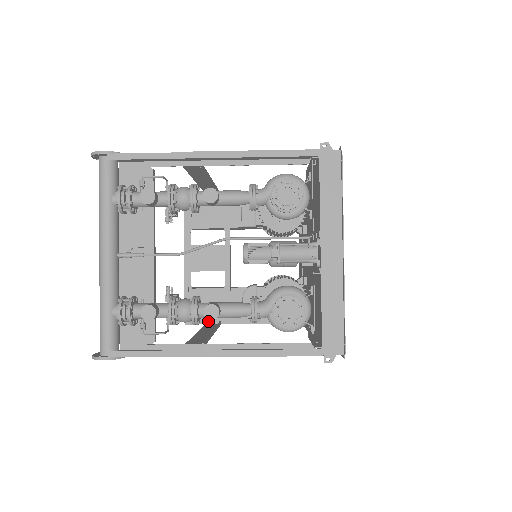
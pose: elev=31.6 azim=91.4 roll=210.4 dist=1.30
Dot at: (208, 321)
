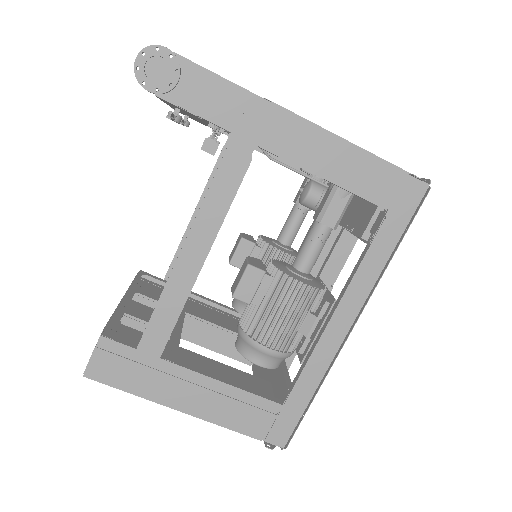
Dot at: (140, 347)
